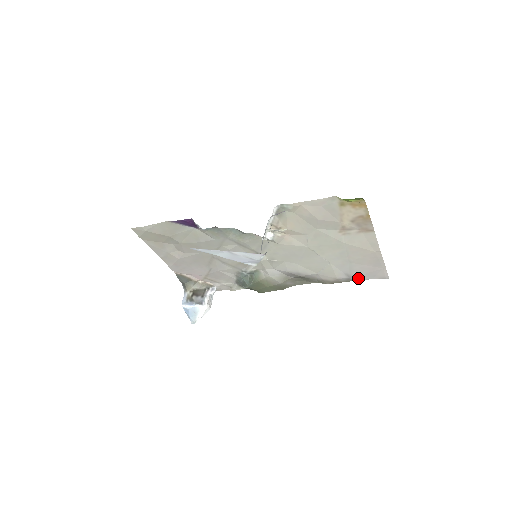
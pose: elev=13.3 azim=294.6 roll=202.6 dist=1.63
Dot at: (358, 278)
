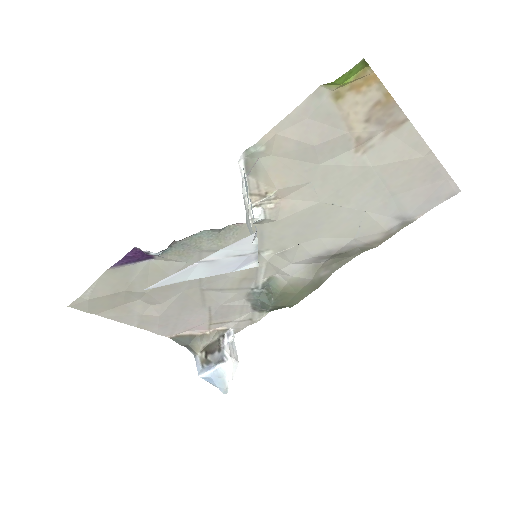
Dot at: (415, 215)
